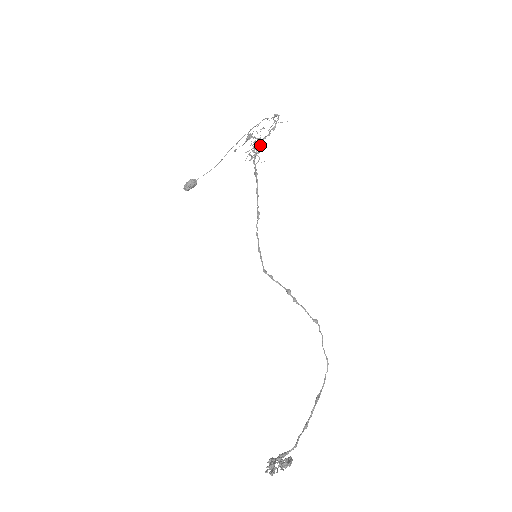
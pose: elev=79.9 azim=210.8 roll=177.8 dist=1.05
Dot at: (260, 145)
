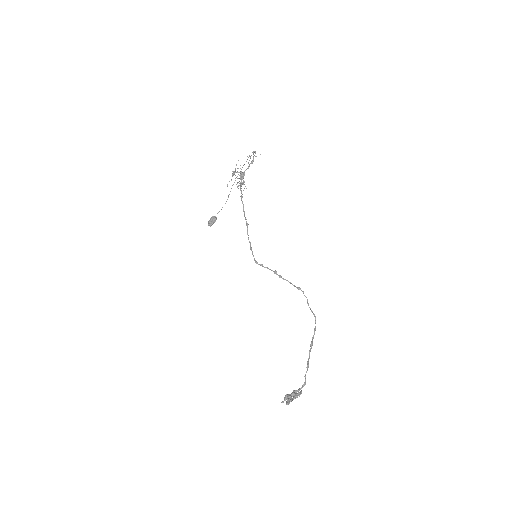
Dot at: (243, 177)
